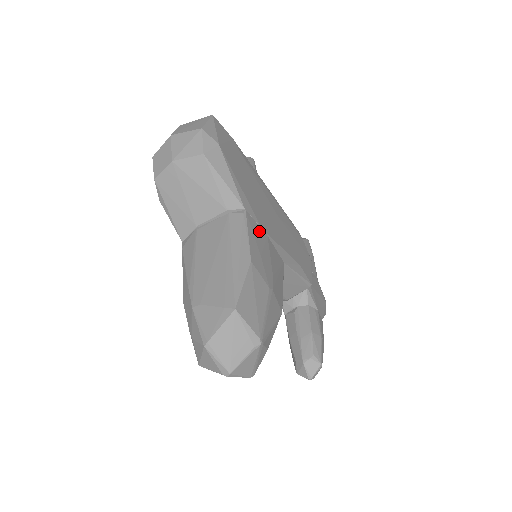
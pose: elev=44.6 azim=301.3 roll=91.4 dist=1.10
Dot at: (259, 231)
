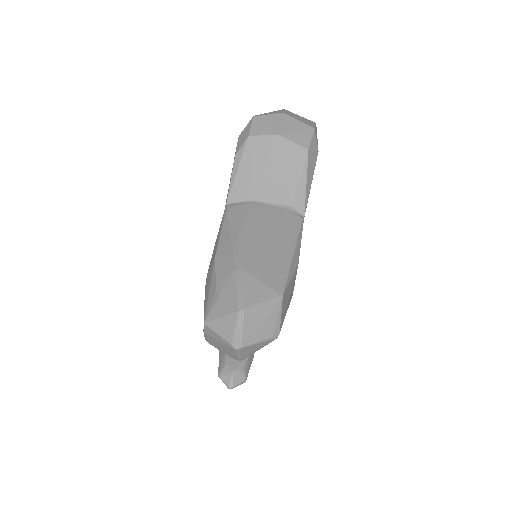
Dot at: occluded
